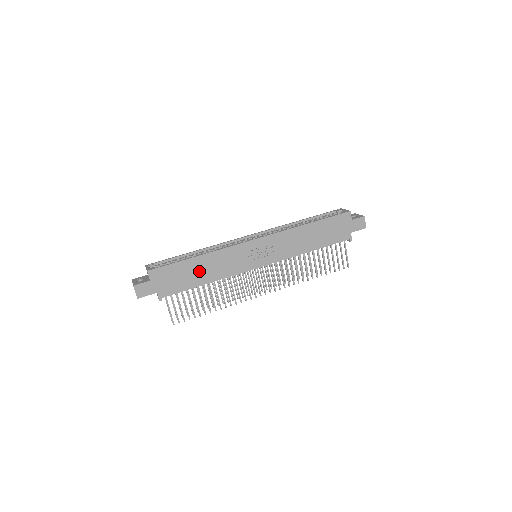
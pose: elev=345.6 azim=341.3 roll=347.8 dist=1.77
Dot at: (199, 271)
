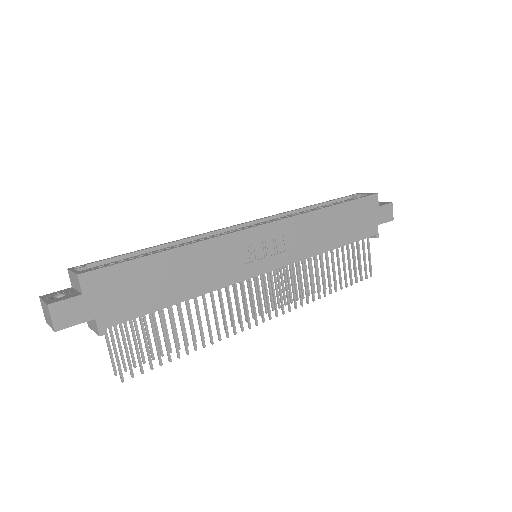
Dot at: (173, 277)
